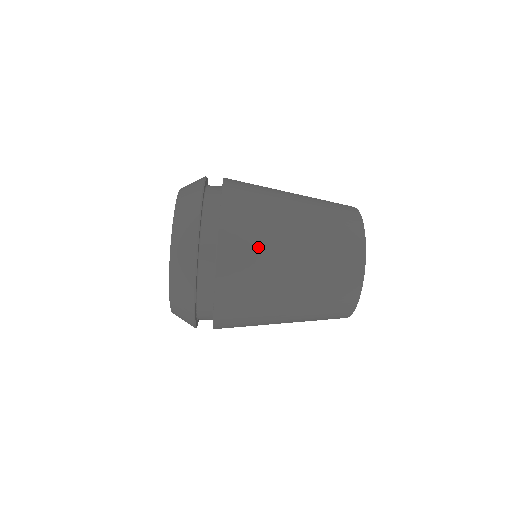
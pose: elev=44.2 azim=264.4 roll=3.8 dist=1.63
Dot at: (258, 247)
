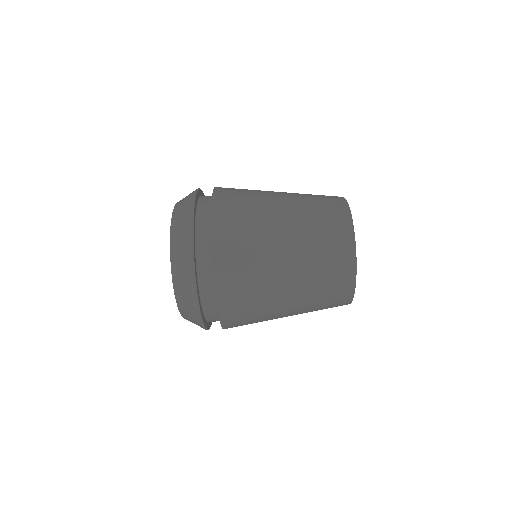
Dot at: (248, 200)
